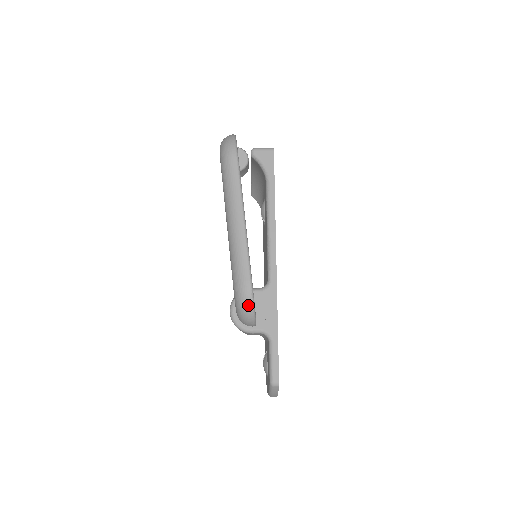
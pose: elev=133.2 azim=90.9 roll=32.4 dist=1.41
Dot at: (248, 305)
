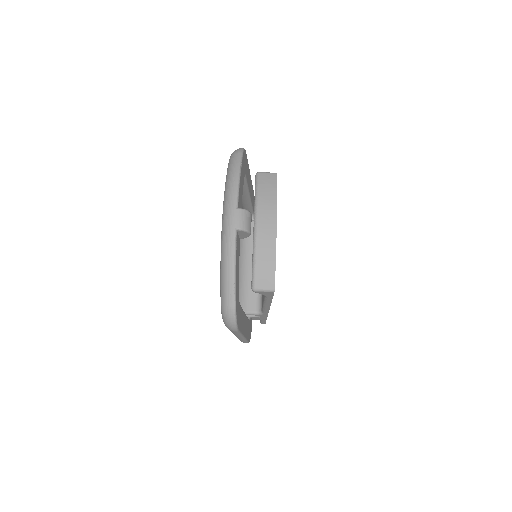
Dot at: occluded
